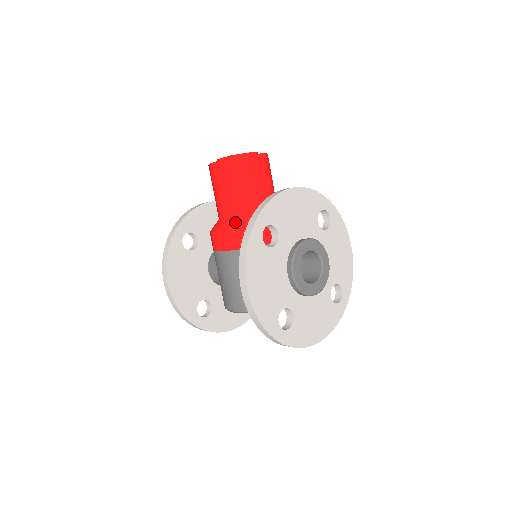
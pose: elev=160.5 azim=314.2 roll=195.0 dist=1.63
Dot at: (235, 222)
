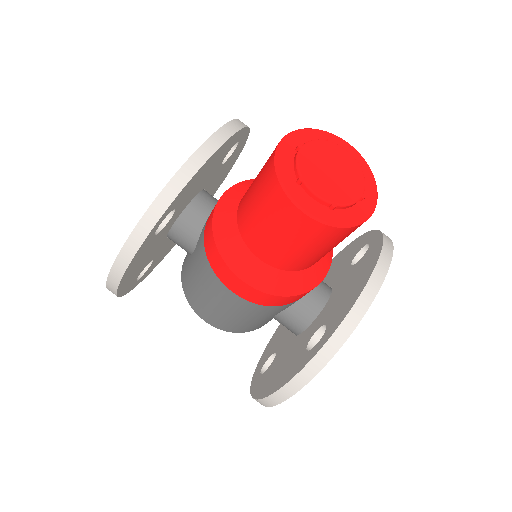
Dot at: (276, 279)
